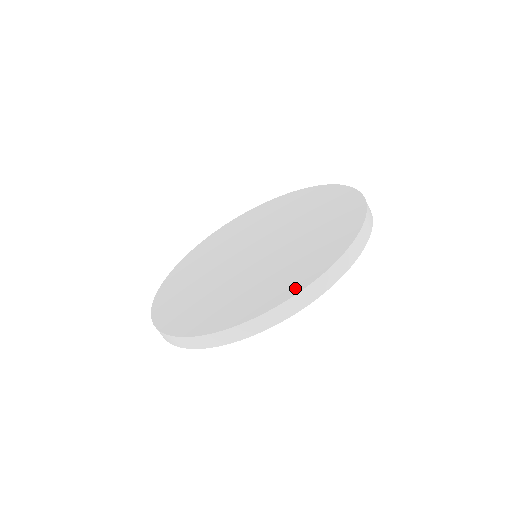
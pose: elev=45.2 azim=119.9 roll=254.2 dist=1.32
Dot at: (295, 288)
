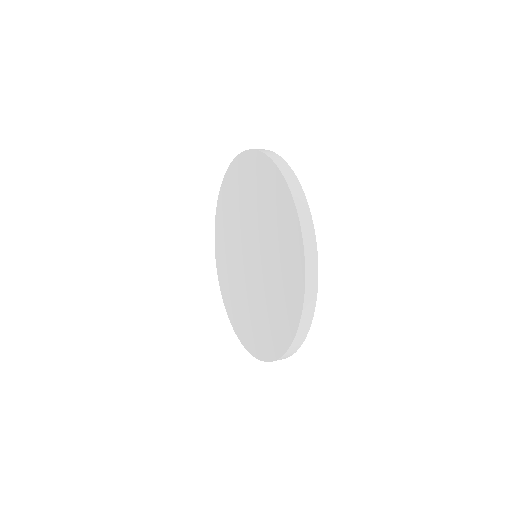
Dot at: (298, 239)
